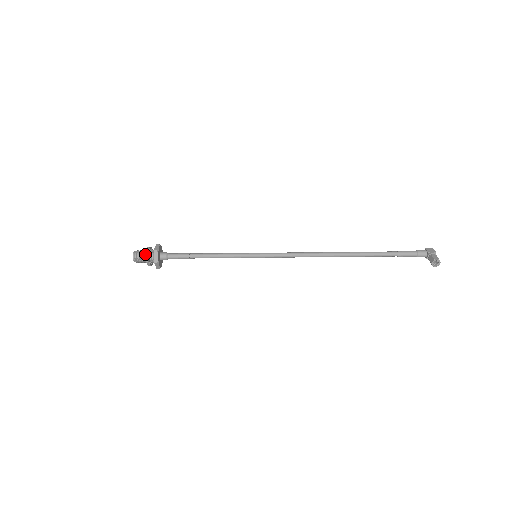
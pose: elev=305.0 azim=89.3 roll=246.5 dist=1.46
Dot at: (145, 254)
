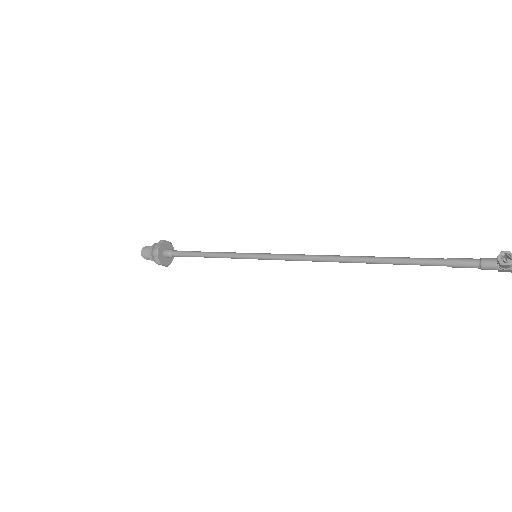
Dot at: occluded
